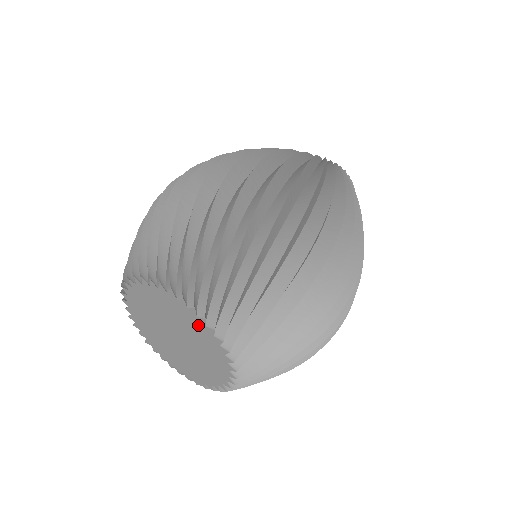
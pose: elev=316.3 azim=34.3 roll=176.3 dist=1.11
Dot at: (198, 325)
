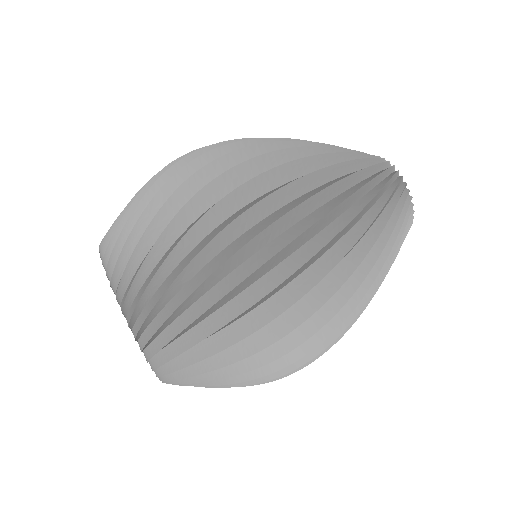
Dot at: occluded
